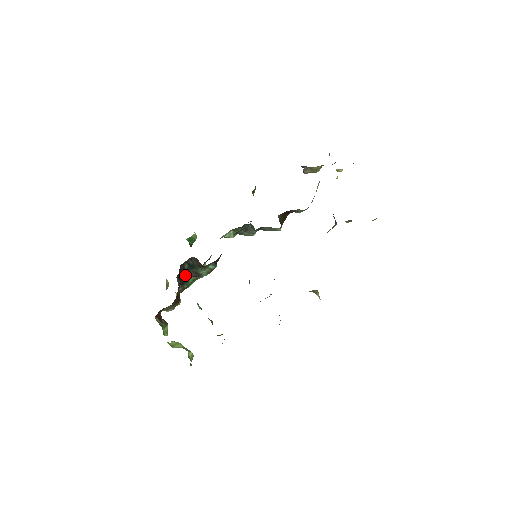
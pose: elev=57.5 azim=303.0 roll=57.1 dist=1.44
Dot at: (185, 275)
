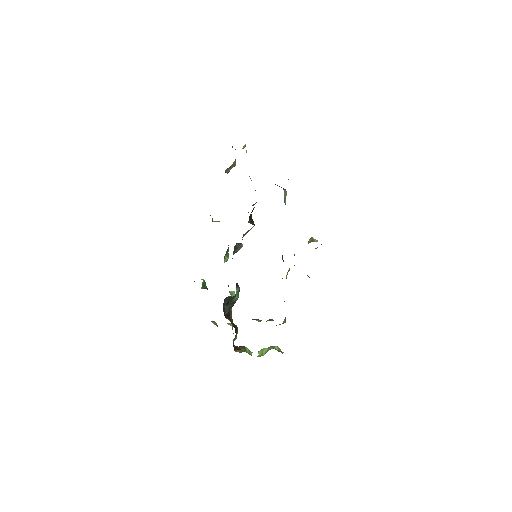
Dot at: (227, 311)
